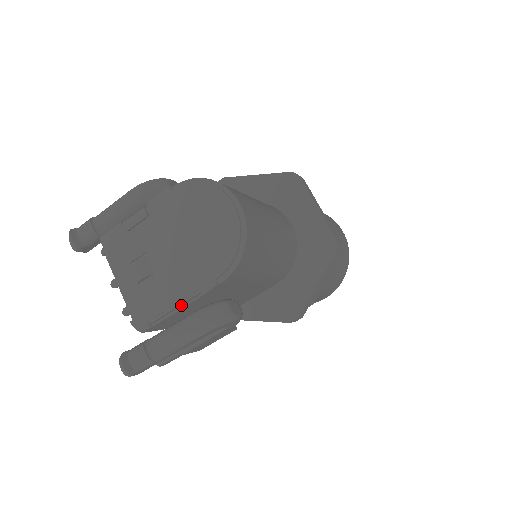
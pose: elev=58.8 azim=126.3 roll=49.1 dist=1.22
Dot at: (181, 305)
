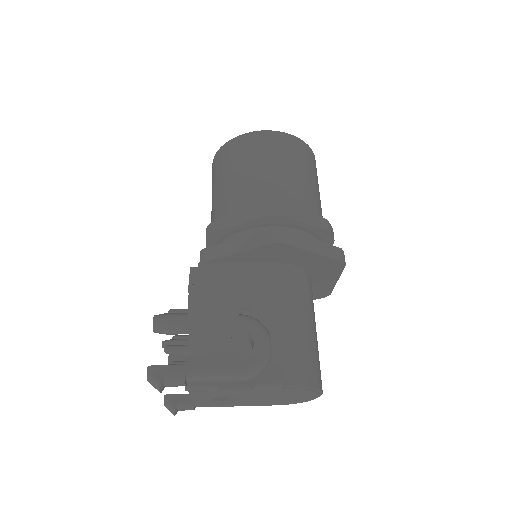
Dot at: occluded
